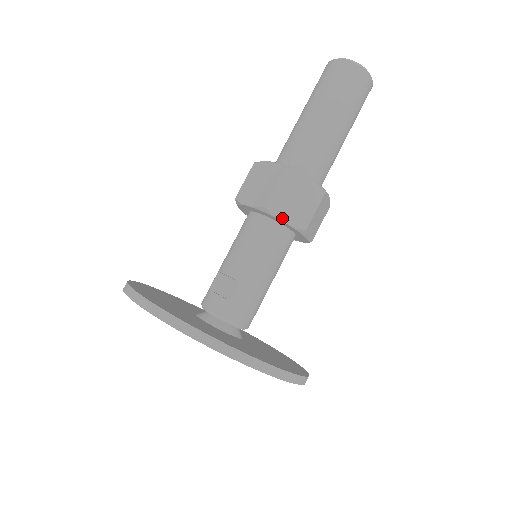
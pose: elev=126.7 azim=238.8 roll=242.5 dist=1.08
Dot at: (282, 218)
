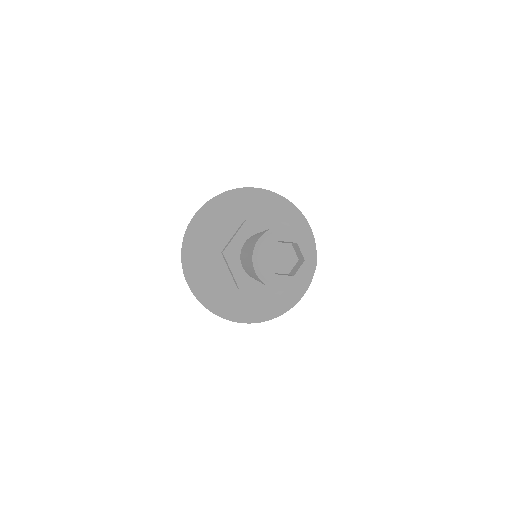
Dot at: occluded
